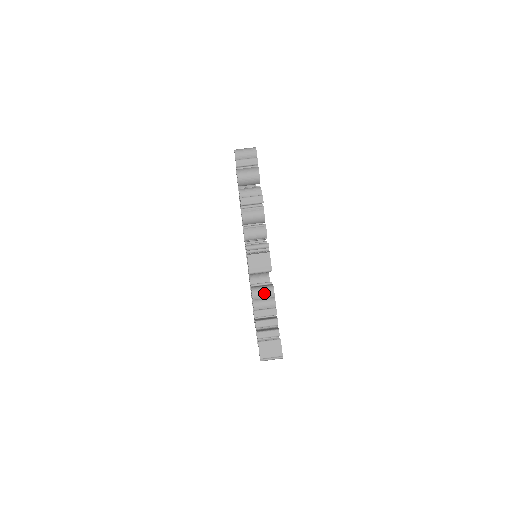
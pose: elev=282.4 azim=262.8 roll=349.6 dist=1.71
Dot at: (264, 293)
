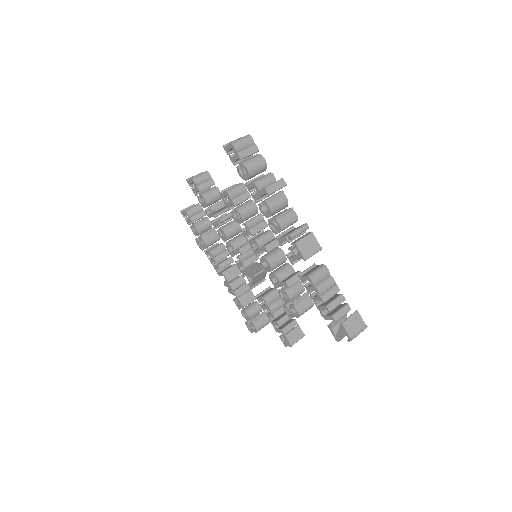
Dot at: (321, 275)
